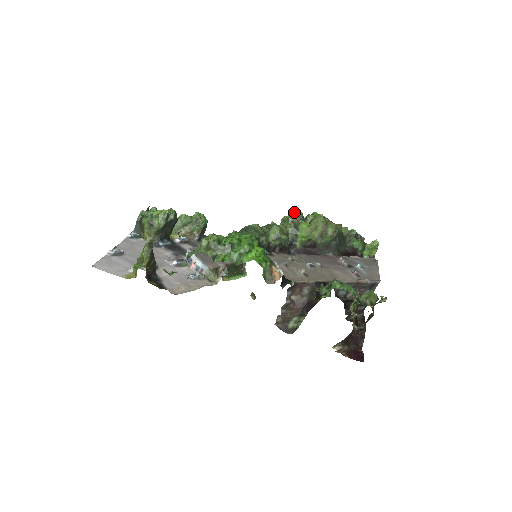
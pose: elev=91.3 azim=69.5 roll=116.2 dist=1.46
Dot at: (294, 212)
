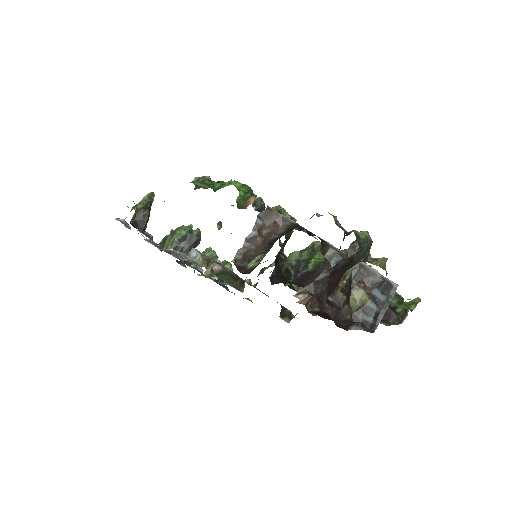
Dot at: (317, 241)
